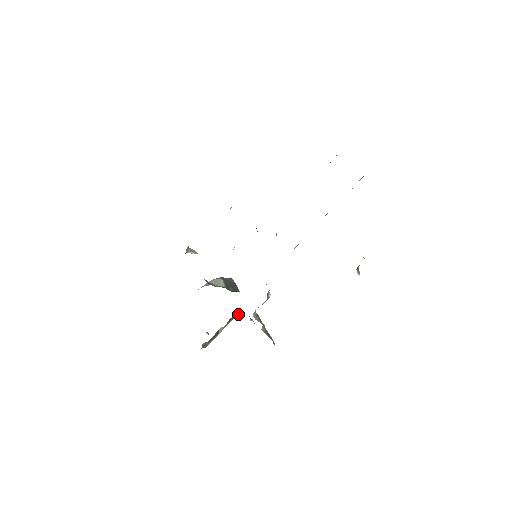
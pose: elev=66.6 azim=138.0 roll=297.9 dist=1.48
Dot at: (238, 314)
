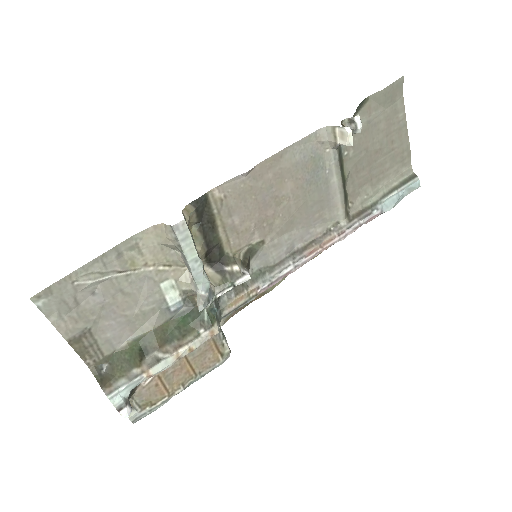
Dot at: (193, 337)
